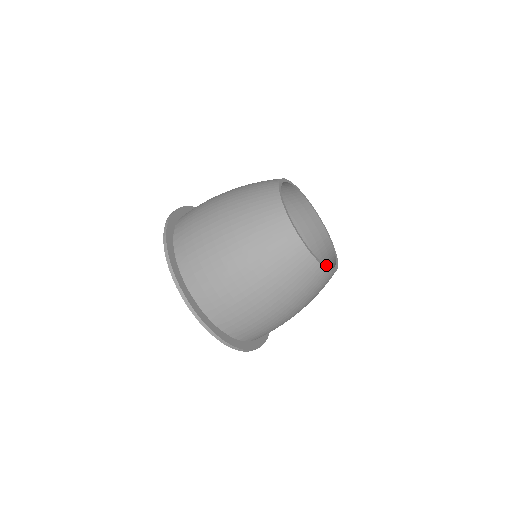
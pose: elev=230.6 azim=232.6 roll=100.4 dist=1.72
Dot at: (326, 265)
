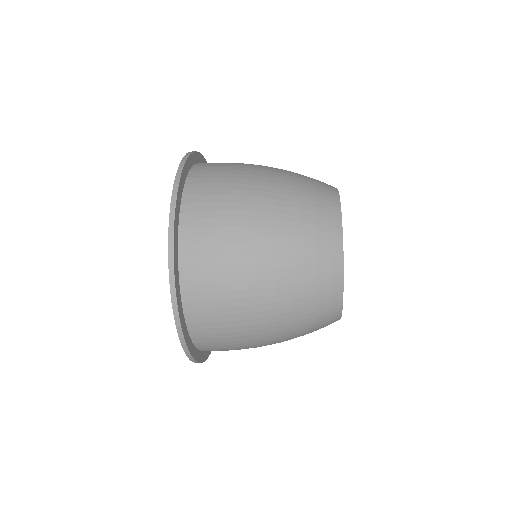
Dot at: occluded
